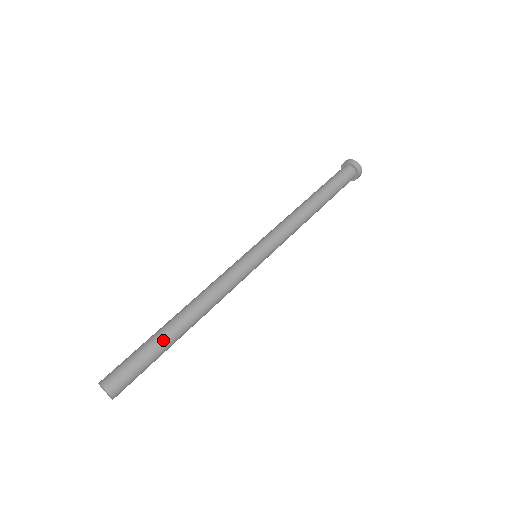
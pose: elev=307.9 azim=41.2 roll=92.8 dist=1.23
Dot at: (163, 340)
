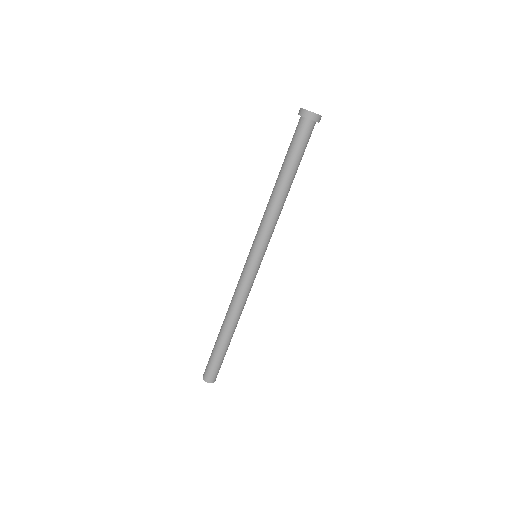
Dot at: (220, 345)
